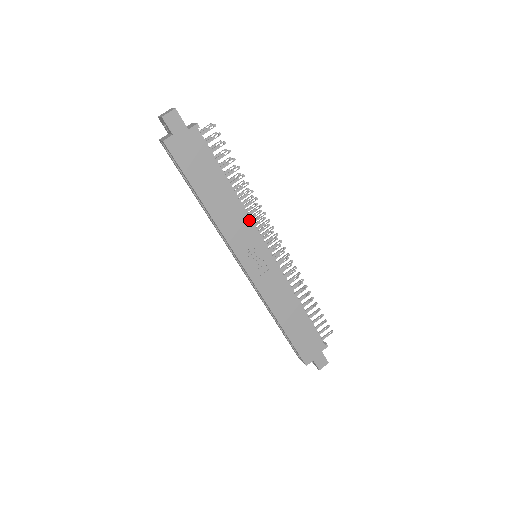
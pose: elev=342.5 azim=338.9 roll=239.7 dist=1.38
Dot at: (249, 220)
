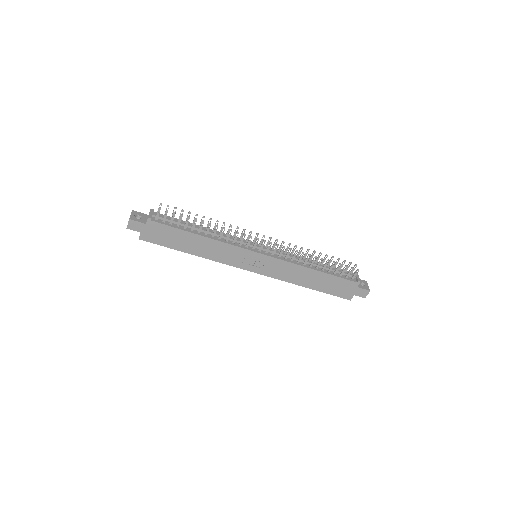
Dot at: (229, 245)
